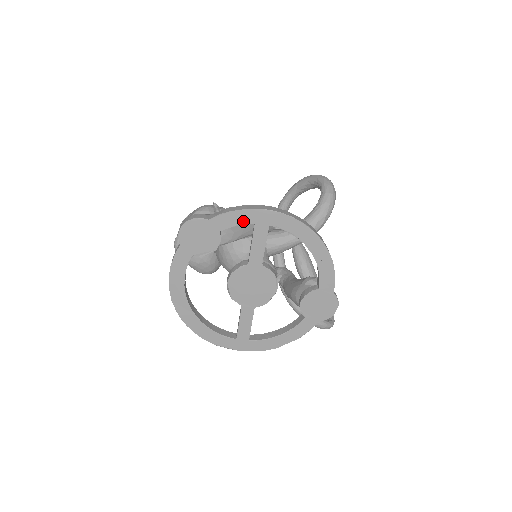
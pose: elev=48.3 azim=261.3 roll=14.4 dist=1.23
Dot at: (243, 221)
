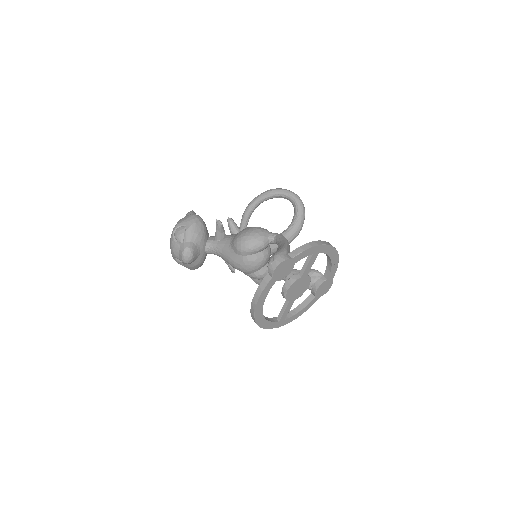
Dot at: (308, 254)
